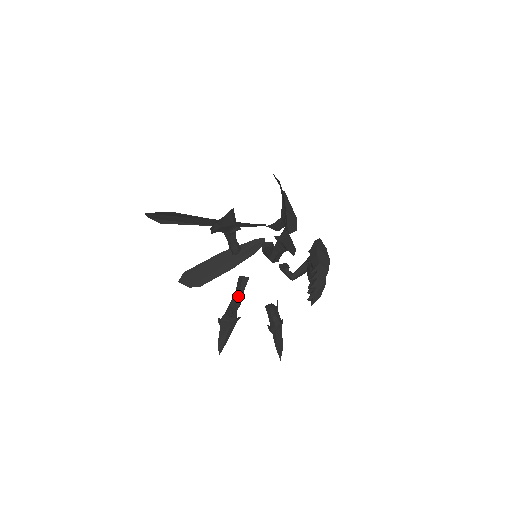
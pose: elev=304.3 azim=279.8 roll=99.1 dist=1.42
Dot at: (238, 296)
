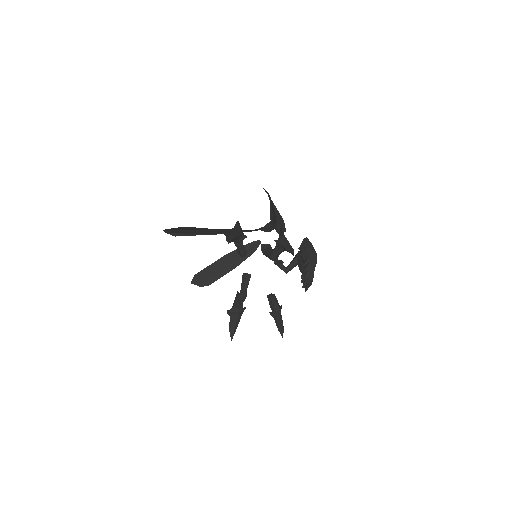
Dot at: (244, 290)
